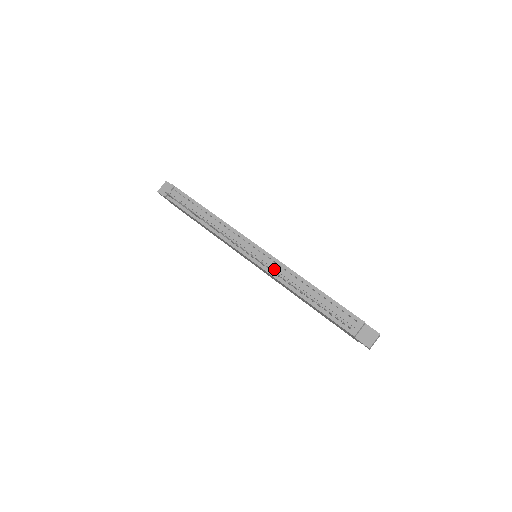
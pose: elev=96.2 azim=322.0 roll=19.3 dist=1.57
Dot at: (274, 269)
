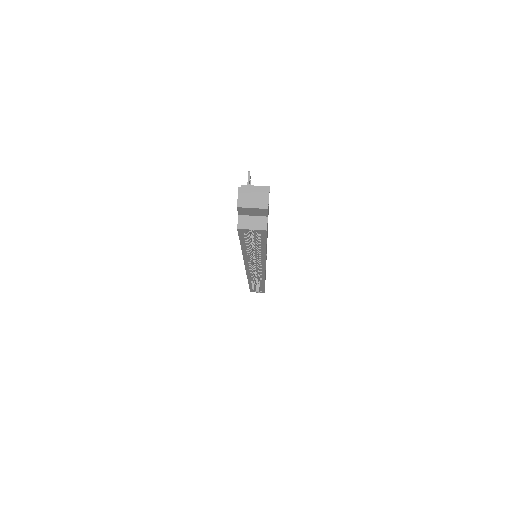
Dot at: occluded
